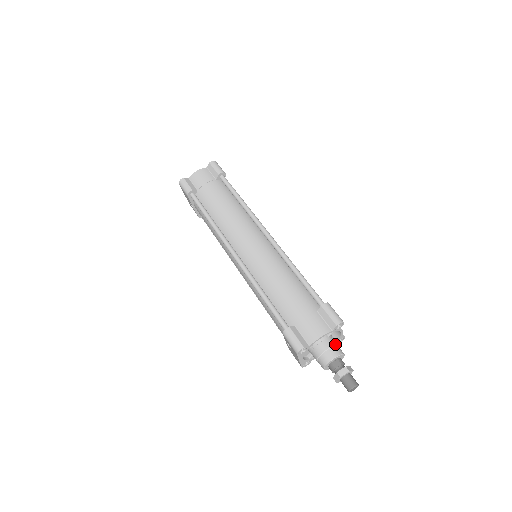
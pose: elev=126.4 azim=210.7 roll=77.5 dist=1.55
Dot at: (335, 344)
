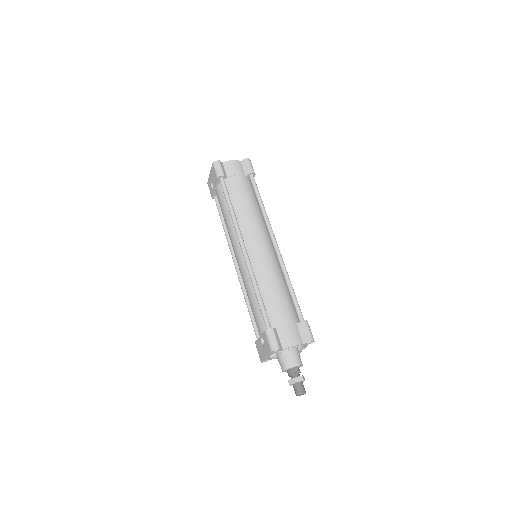
Dot at: occluded
